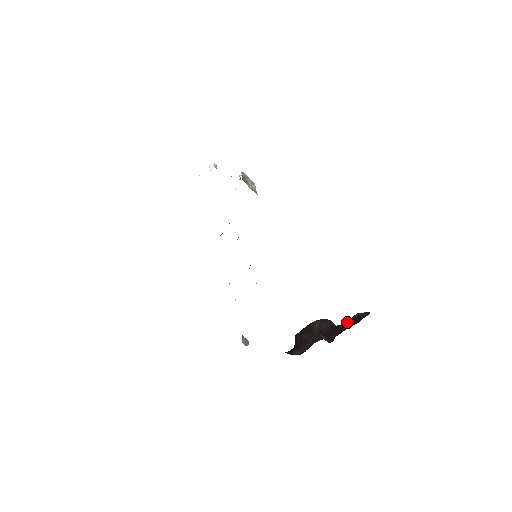
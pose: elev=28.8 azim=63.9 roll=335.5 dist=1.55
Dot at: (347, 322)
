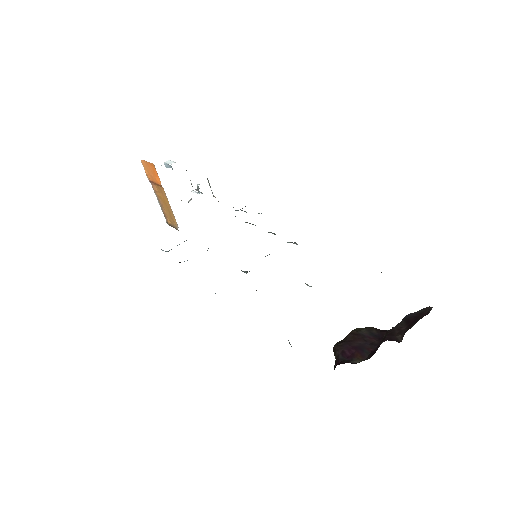
Dot at: (403, 322)
